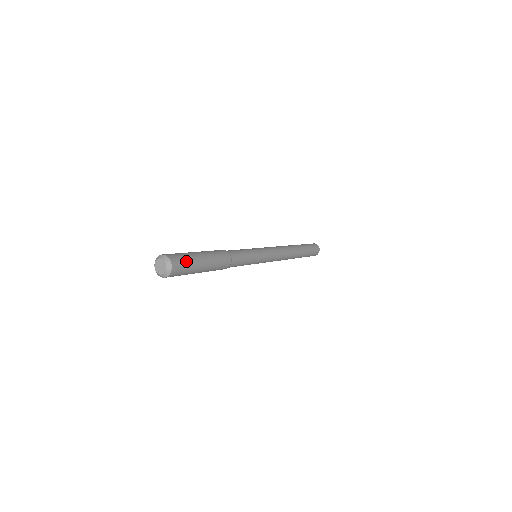
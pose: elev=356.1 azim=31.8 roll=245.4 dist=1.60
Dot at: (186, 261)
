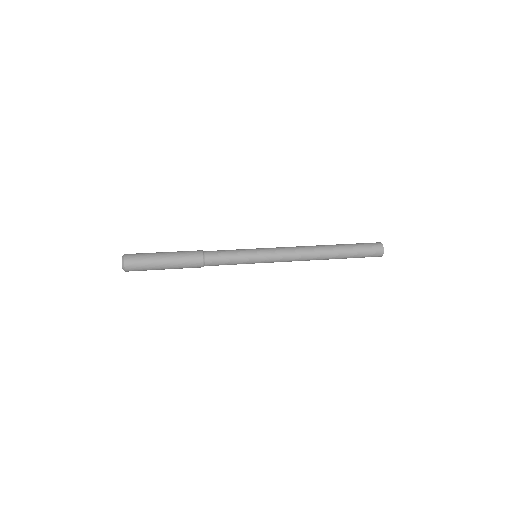
Dot at: (143, 269)
